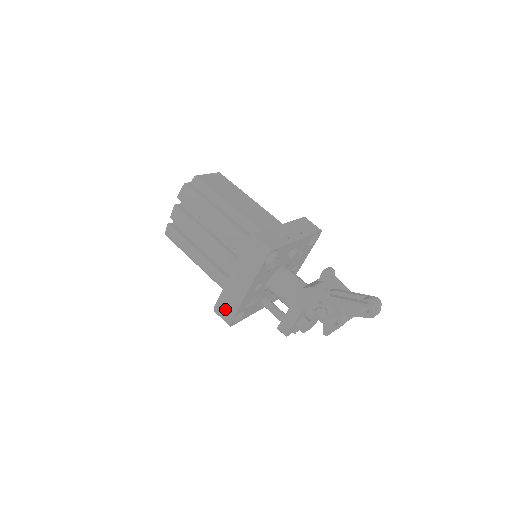
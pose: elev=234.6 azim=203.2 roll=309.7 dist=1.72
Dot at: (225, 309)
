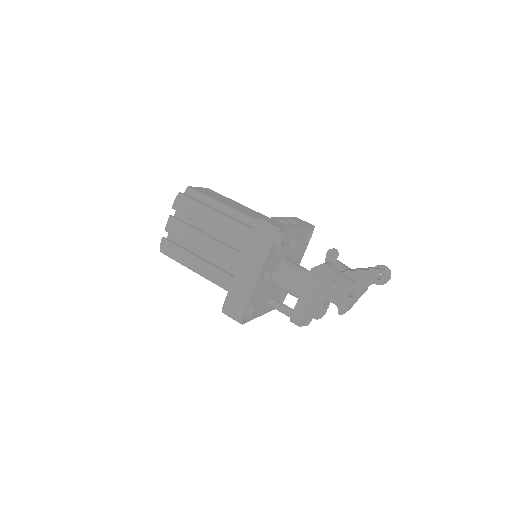
Dot at: (235, 305)
